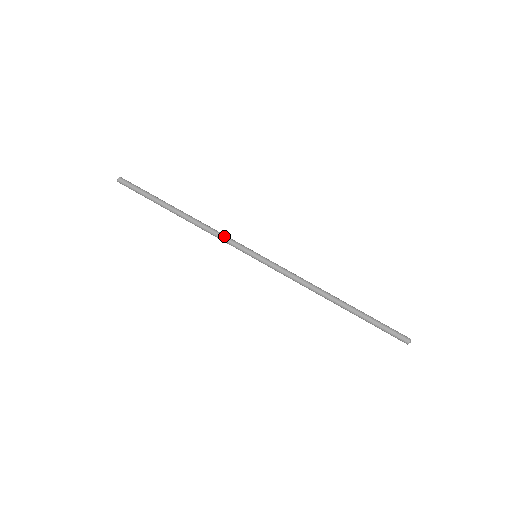
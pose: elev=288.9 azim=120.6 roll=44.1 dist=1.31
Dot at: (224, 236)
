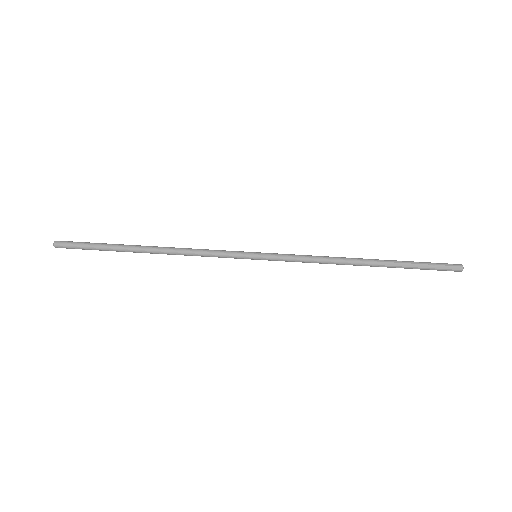
Dot at: (210, 250)
